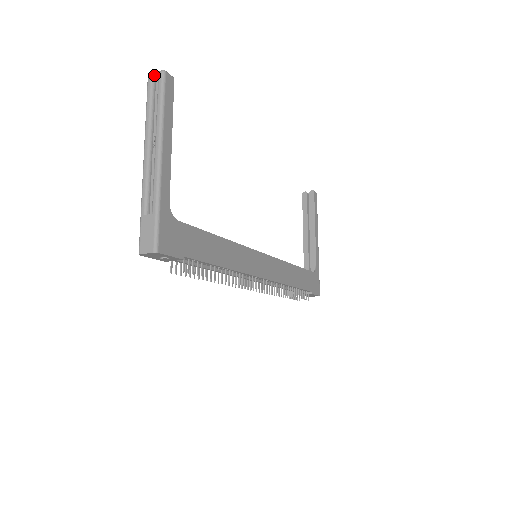
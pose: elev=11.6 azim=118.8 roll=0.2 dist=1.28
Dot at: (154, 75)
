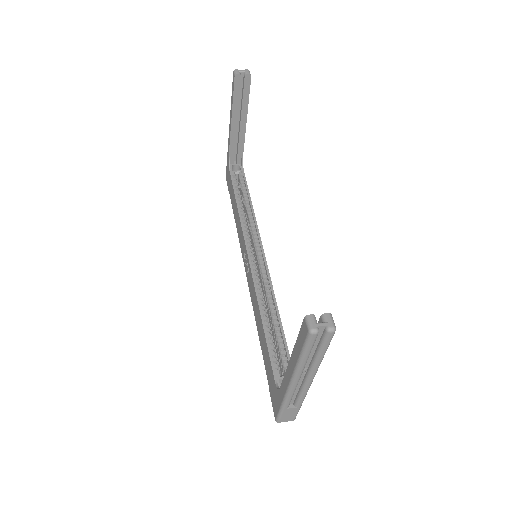
Dot at: (319, 331)
